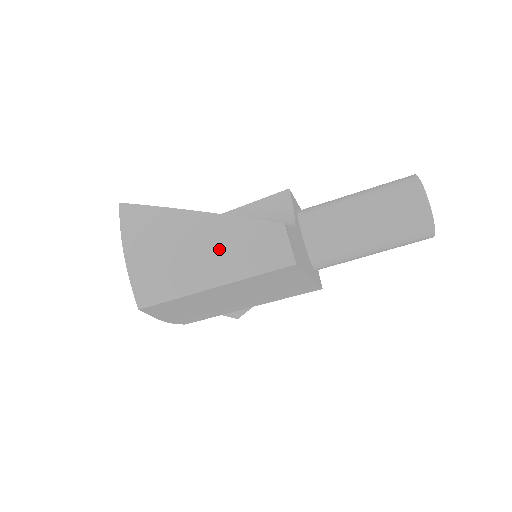
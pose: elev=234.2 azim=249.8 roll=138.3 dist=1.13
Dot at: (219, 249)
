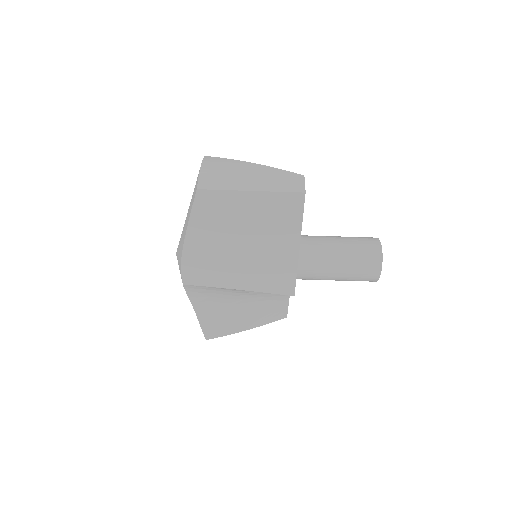
Dot at: (262, 176)
